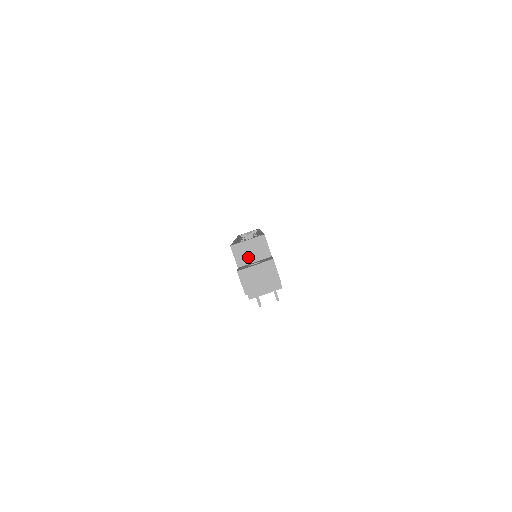
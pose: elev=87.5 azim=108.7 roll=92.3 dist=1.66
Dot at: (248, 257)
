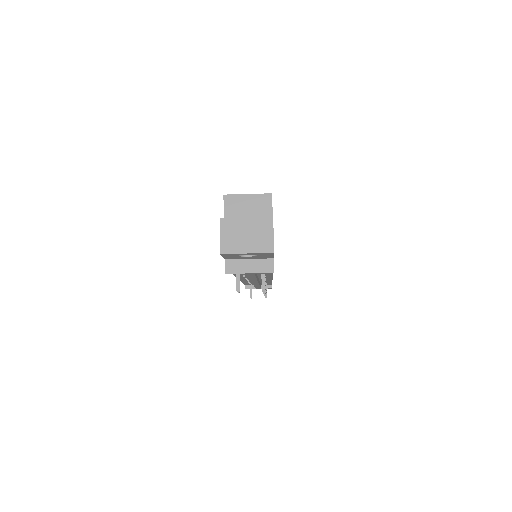
Dot at: (242, 216)
